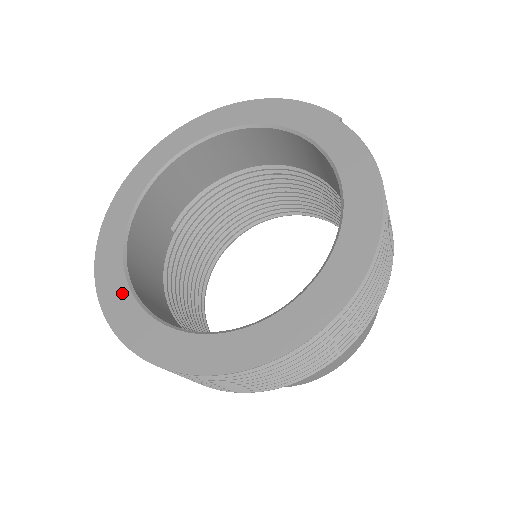
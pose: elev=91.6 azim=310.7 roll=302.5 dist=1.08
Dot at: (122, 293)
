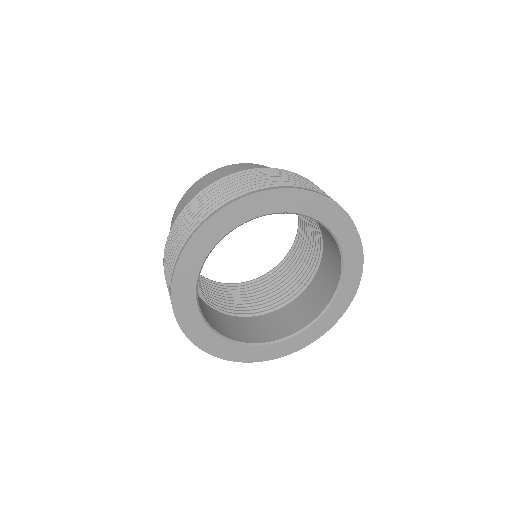
Dot at: (224, 345)
